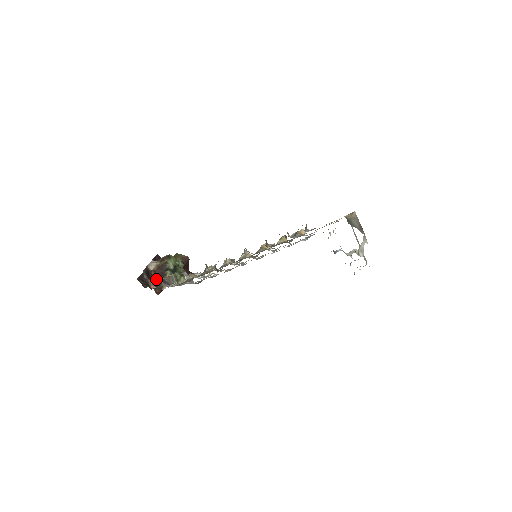
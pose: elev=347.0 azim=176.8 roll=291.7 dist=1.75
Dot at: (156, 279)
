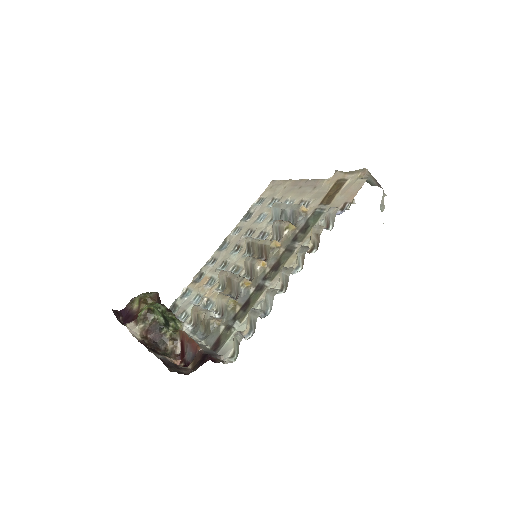
Dot at: (215, 362)
